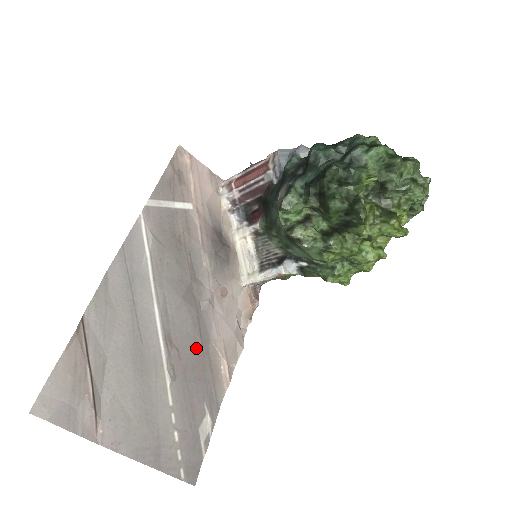
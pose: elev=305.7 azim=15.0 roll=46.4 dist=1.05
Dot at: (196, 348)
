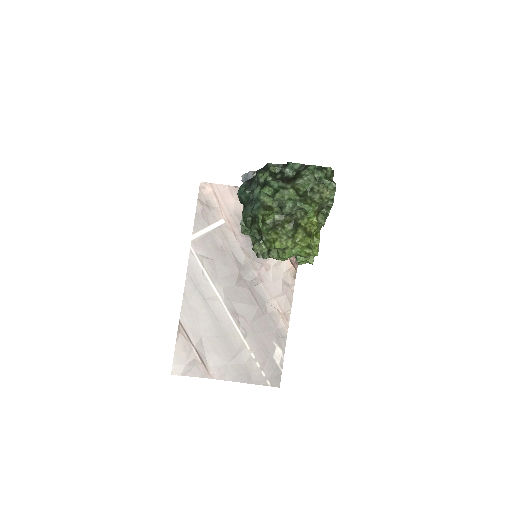
Dot at: (256, 311)
